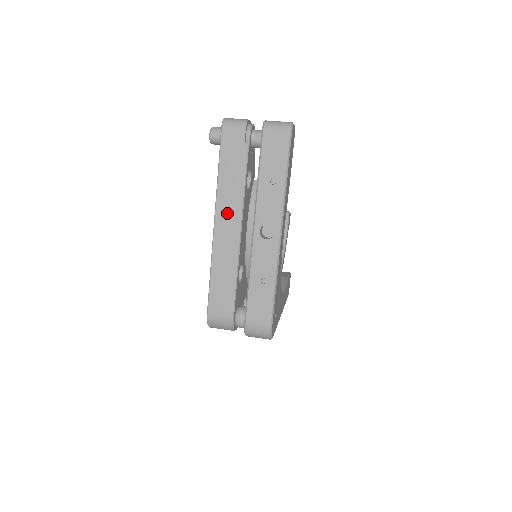
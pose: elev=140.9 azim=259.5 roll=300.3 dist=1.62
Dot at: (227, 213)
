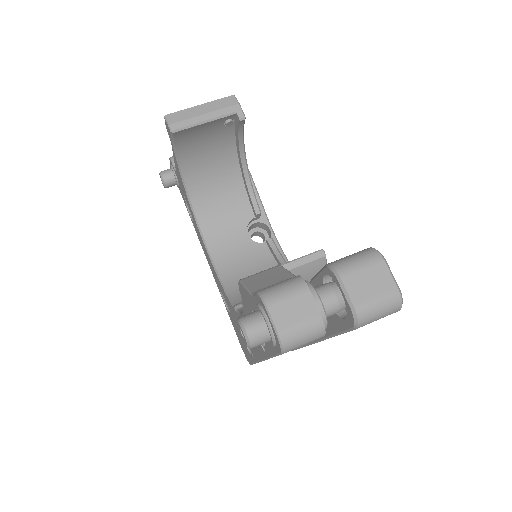
Dot at: occluded
